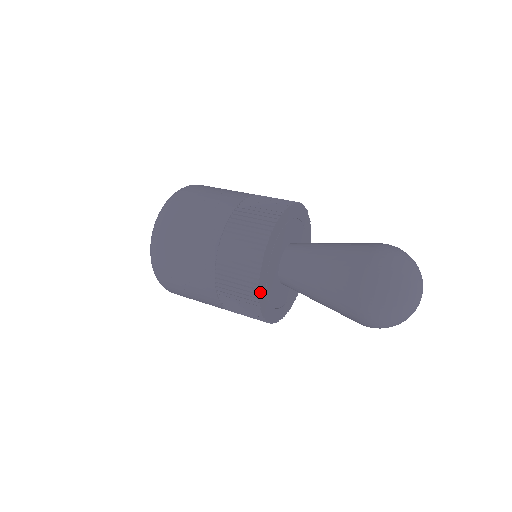
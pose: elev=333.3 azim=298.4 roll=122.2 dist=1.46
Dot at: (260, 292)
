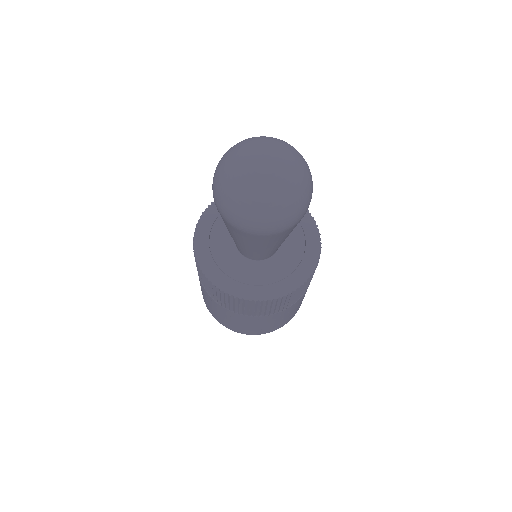
Dot at: (215, 282)
